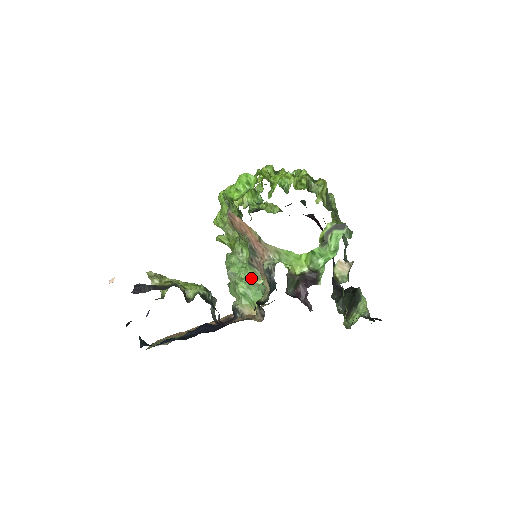
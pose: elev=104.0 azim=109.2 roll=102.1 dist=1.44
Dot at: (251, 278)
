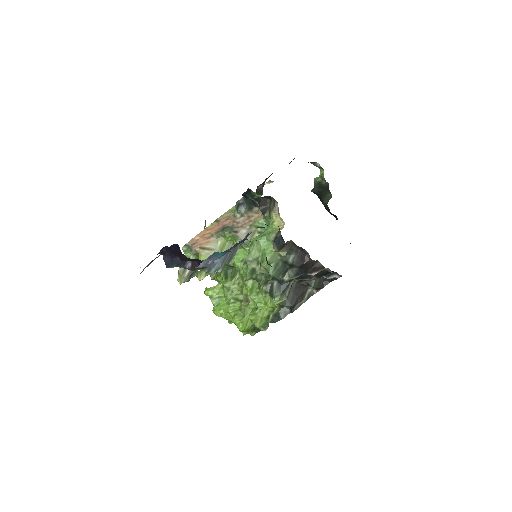
Dot at: occluded
